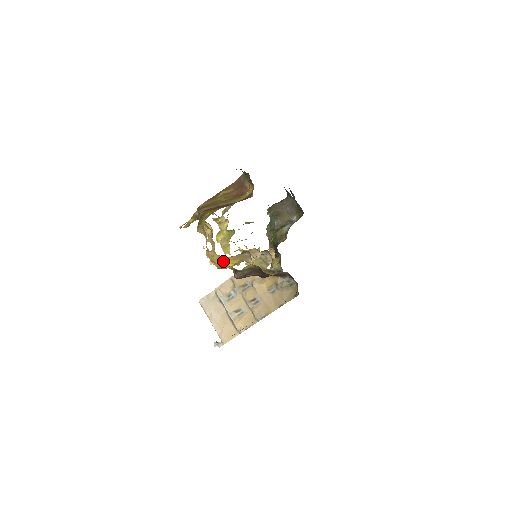
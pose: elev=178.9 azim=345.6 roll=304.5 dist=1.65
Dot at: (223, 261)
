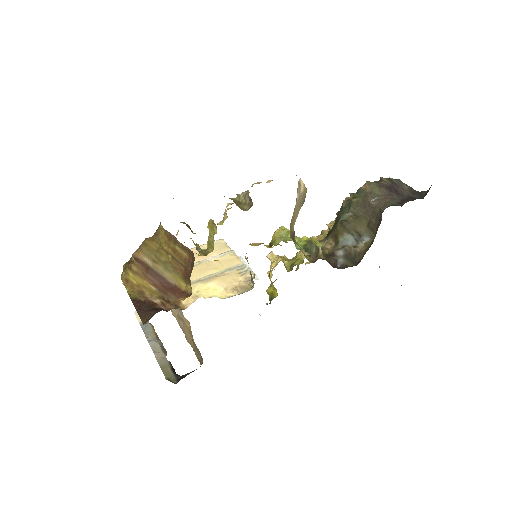
Dot at: occluded
